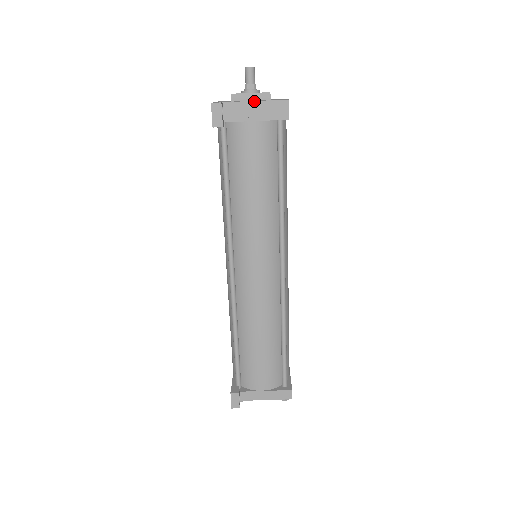
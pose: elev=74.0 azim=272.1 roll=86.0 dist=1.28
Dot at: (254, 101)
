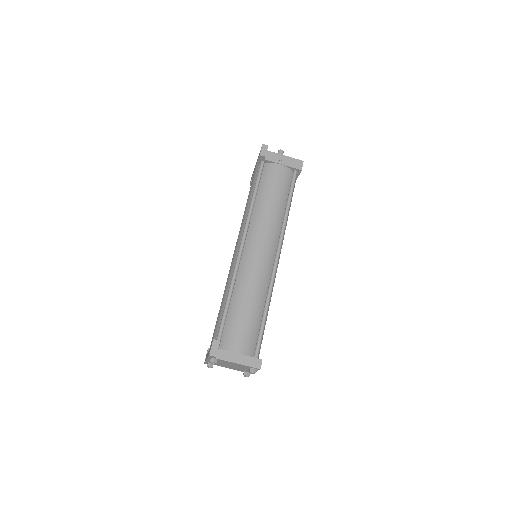
Dot at: (284, 155)
